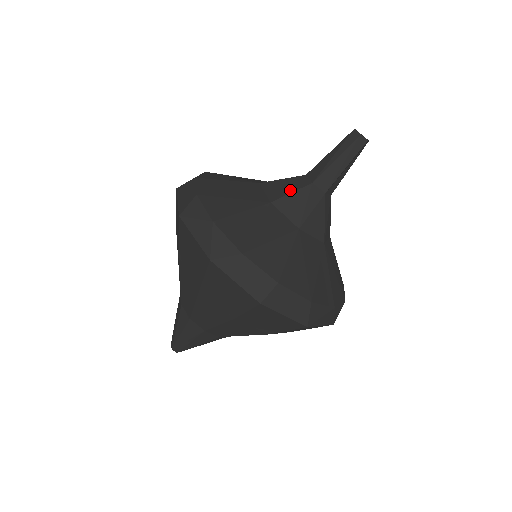
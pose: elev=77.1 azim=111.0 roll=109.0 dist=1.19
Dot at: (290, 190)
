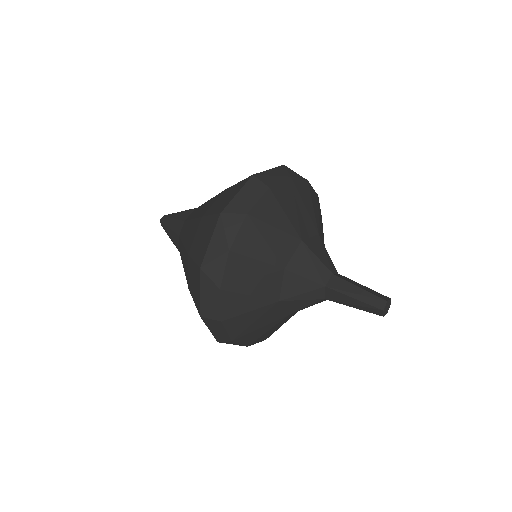
Dot at: (307, 274)
